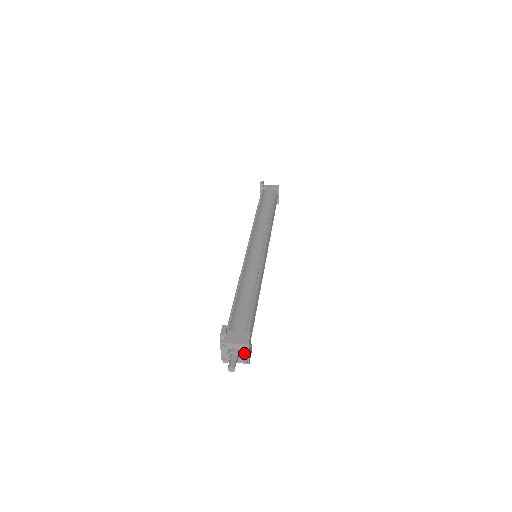
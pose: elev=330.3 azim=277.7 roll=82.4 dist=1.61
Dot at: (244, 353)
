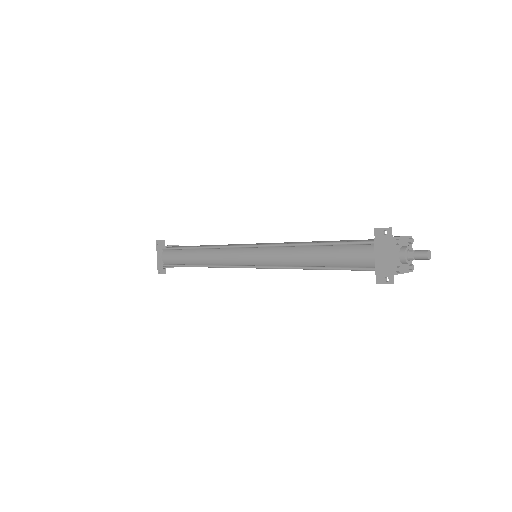
Dot at: occluded
